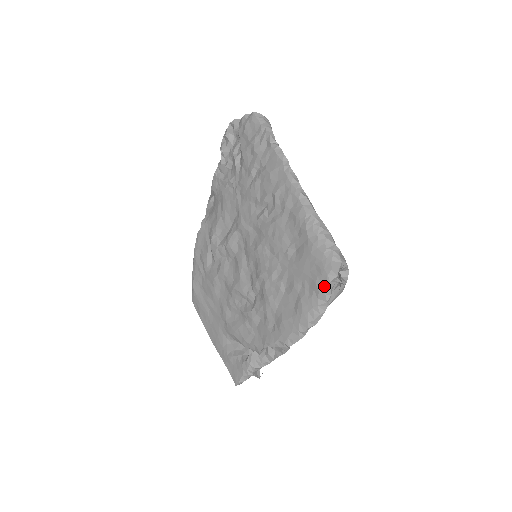
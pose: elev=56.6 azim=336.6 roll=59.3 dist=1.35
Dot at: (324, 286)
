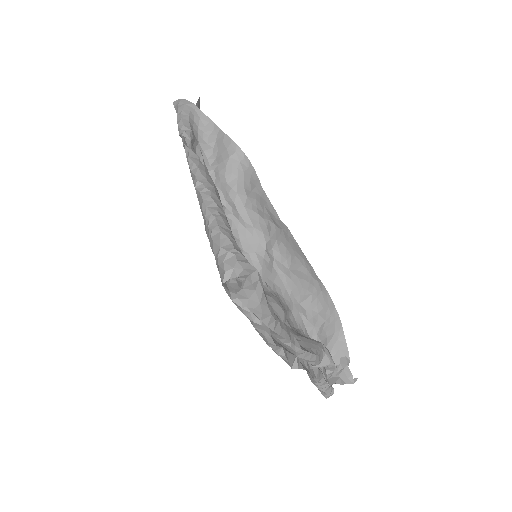
Dot at: occluded
